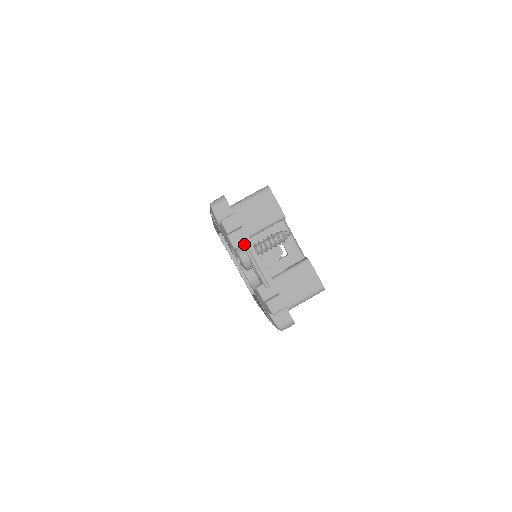
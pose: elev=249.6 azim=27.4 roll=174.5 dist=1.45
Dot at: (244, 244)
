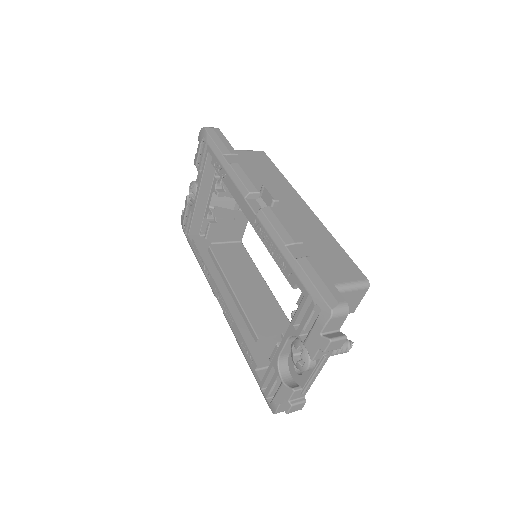
Dot at: (324, 361)
